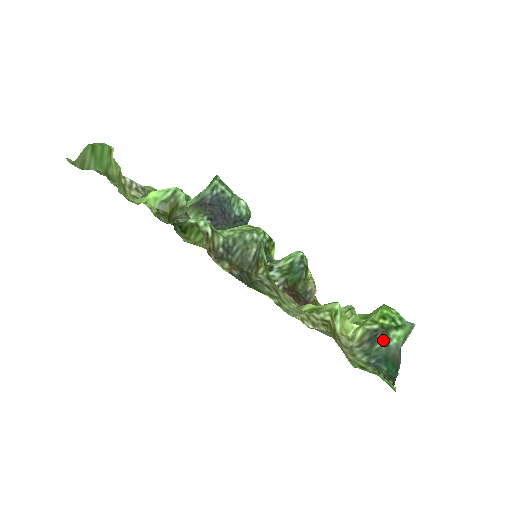
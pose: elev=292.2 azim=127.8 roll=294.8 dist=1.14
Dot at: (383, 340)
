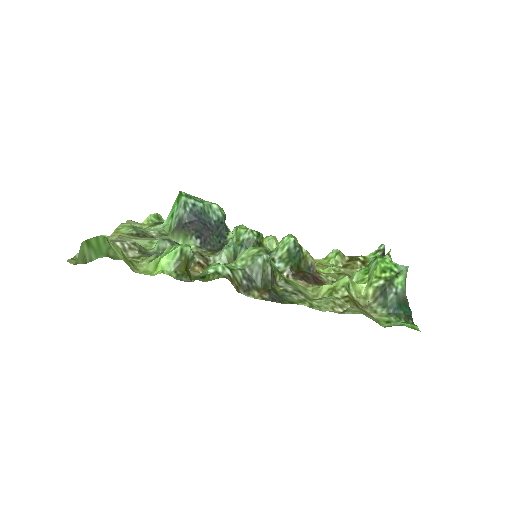
Dot at: (392, 291)
